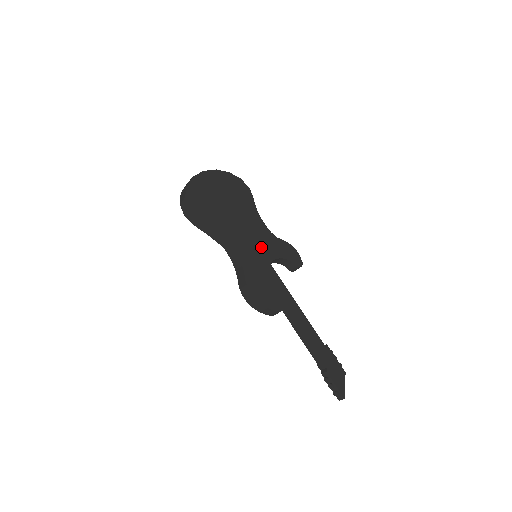
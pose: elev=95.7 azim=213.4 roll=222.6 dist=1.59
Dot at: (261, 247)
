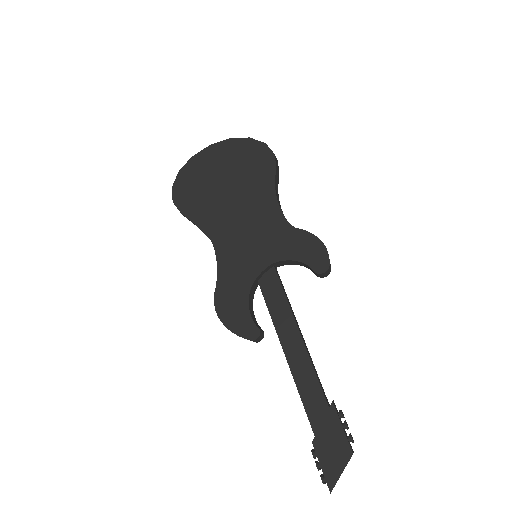
Dot at: (259, 244)
